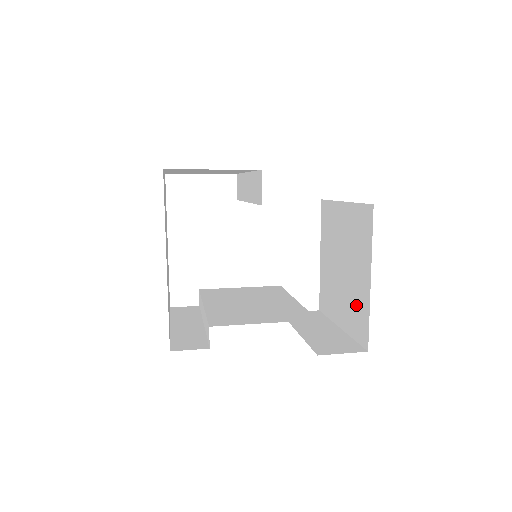
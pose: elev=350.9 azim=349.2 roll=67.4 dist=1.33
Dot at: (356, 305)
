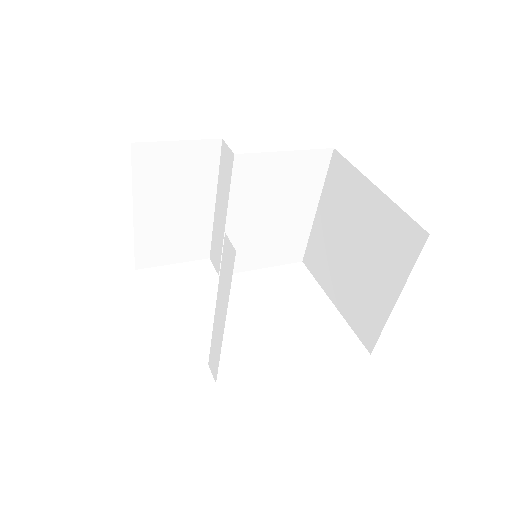
Dot at: (386, 237)
